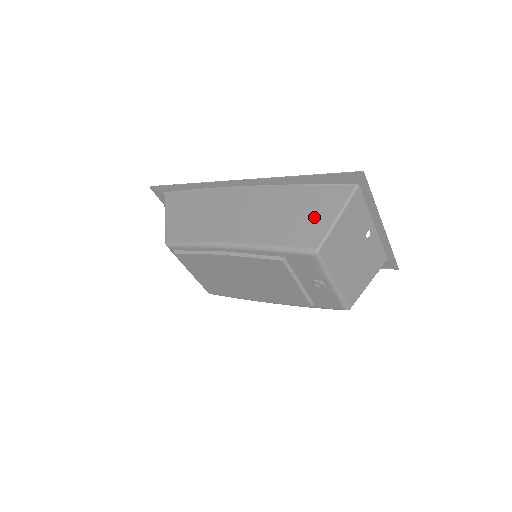
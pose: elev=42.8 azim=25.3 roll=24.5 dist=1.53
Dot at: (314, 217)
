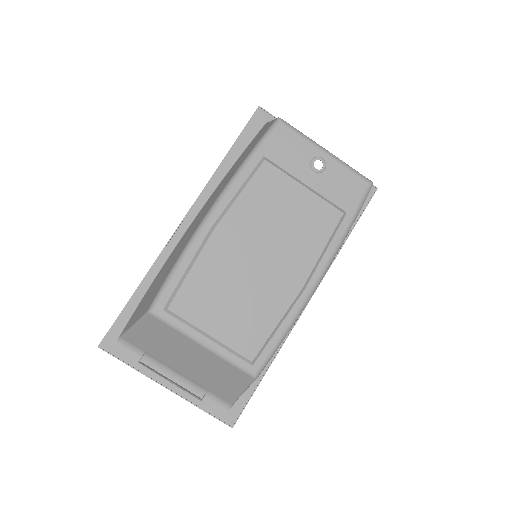
Dot at: (257, 138)
